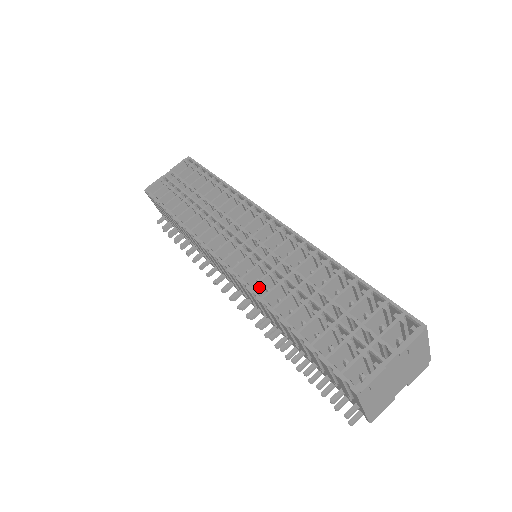
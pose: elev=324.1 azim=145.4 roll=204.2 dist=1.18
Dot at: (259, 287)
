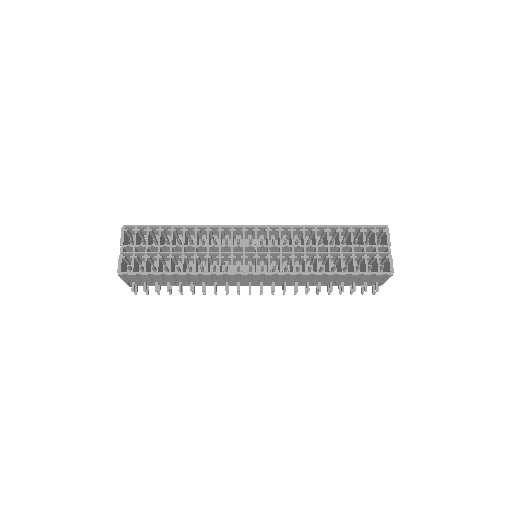
Dot at: occluded
